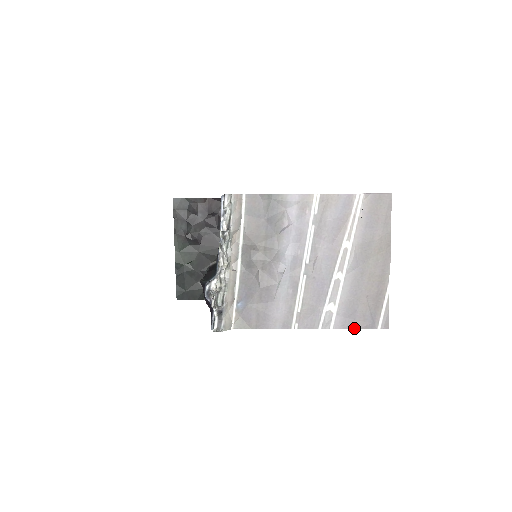
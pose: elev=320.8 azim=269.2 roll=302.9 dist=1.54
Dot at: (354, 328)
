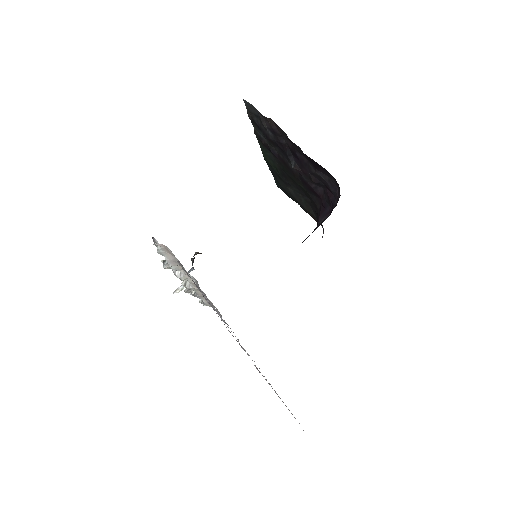
Dot at: occluded
